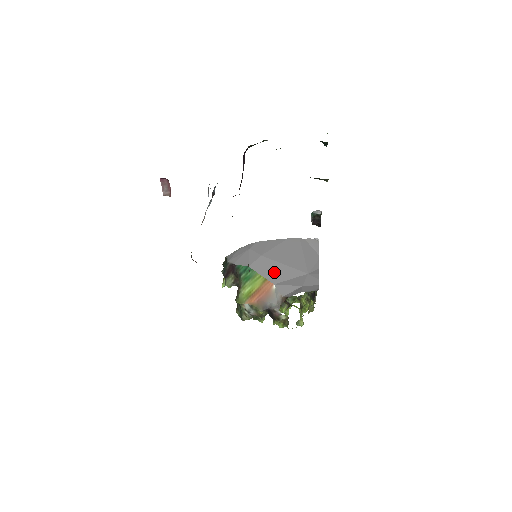
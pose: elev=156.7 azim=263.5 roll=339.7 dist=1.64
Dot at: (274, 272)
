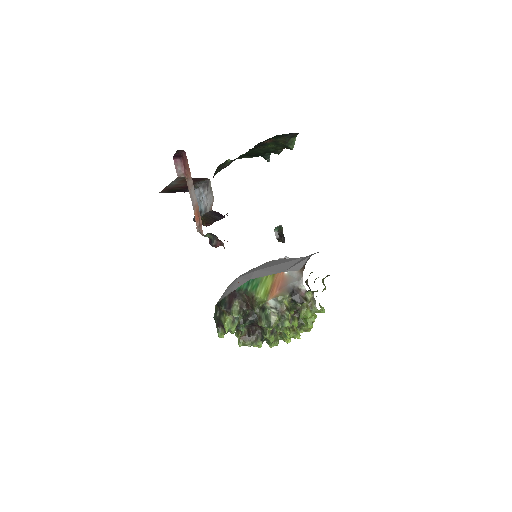
Dot at: (276, 269)
